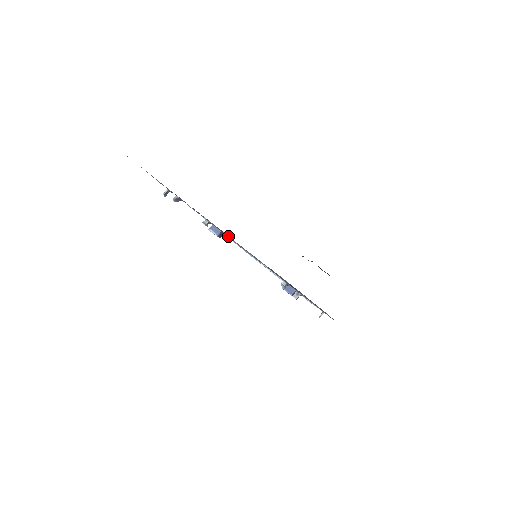
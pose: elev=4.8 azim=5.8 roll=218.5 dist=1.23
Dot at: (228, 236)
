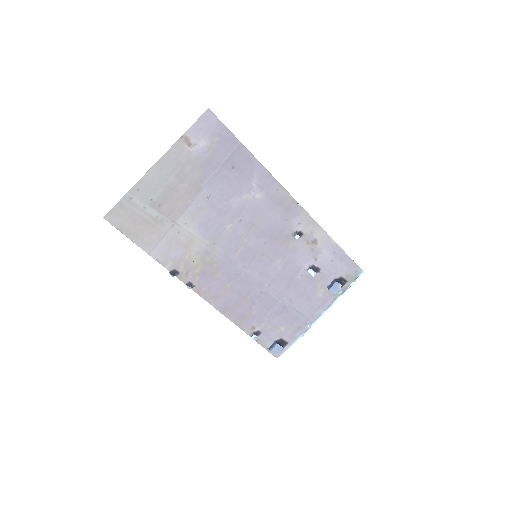
Dot at: (176, 190)
